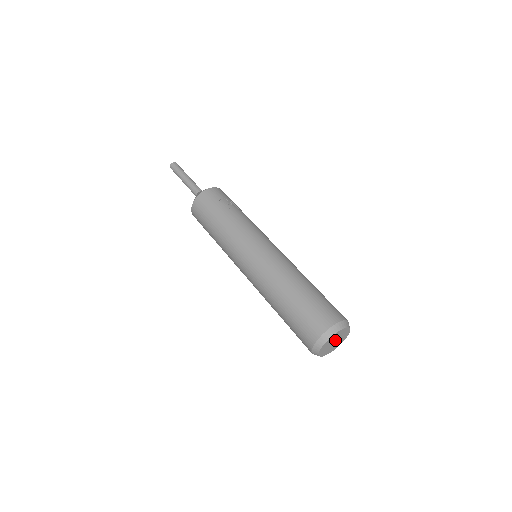
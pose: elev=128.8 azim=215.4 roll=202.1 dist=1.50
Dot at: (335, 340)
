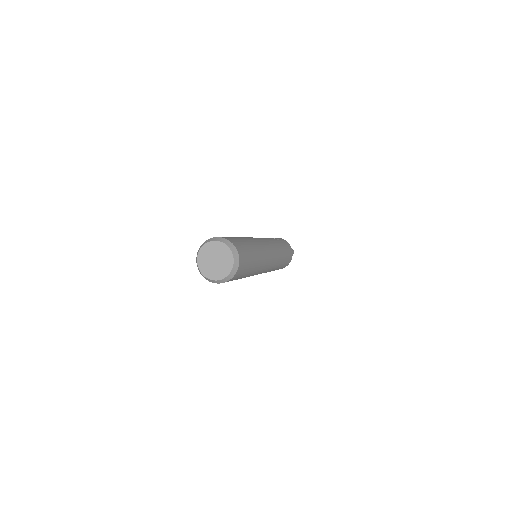
Dot at: (215, 257)
